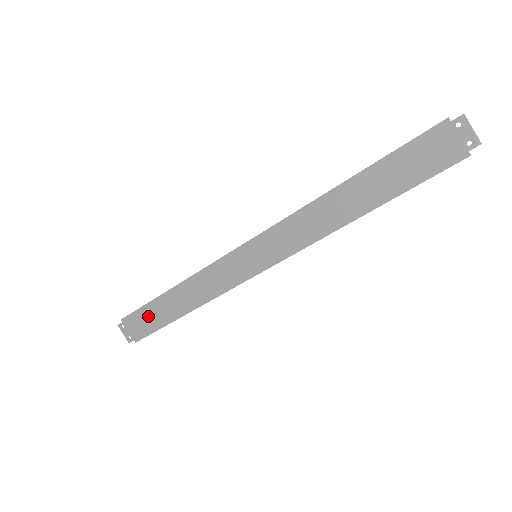
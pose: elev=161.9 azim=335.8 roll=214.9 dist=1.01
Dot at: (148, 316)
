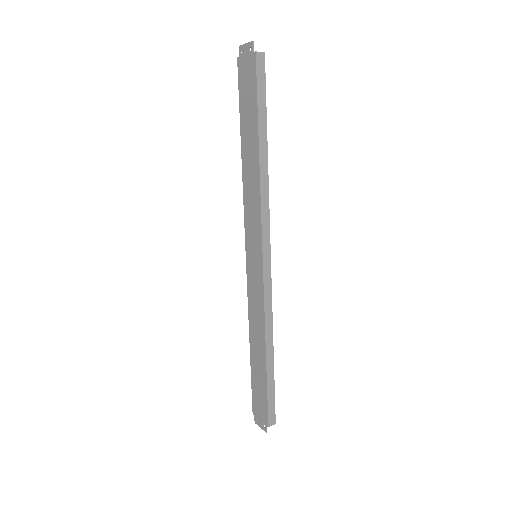
Dot at: (257, 389)
